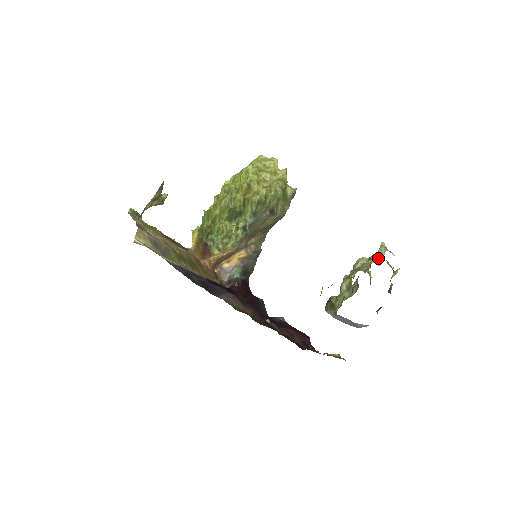
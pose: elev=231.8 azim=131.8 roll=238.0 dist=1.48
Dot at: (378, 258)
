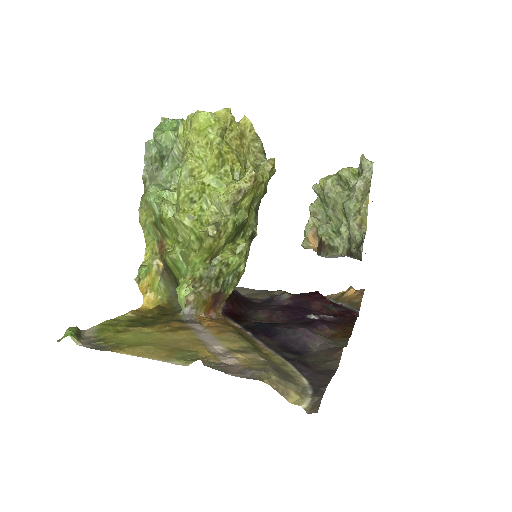
Dot at: (369, 176)
